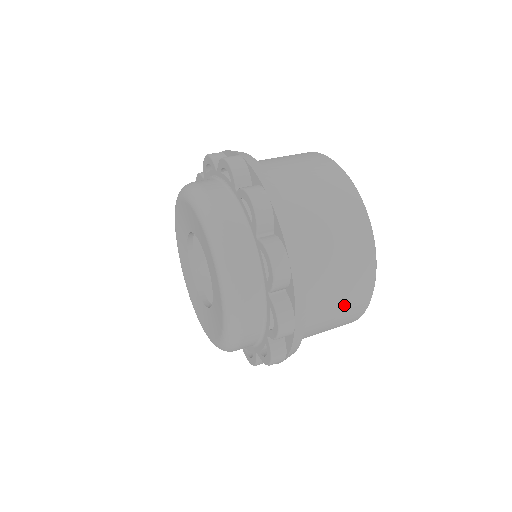
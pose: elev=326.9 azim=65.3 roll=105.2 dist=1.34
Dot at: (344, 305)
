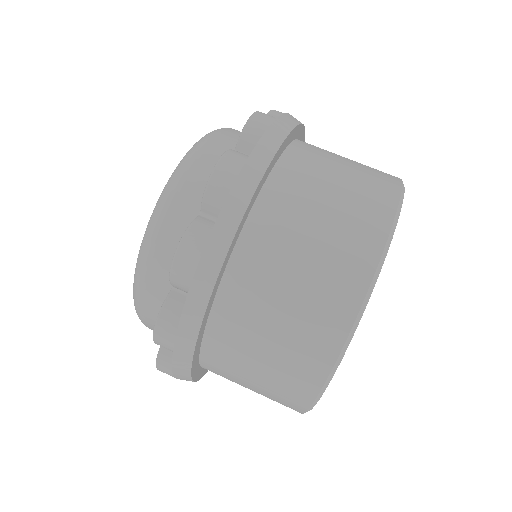
Dot at: occluded
